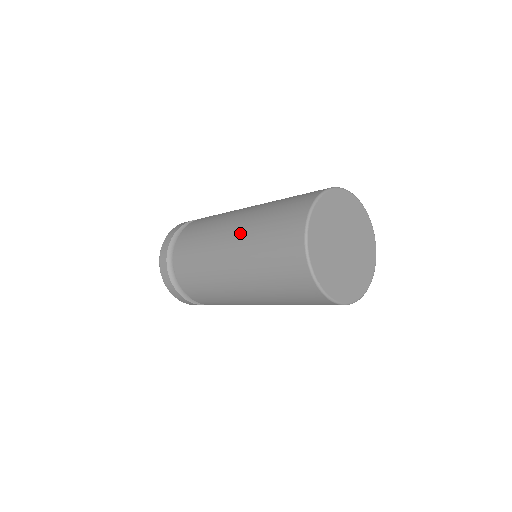
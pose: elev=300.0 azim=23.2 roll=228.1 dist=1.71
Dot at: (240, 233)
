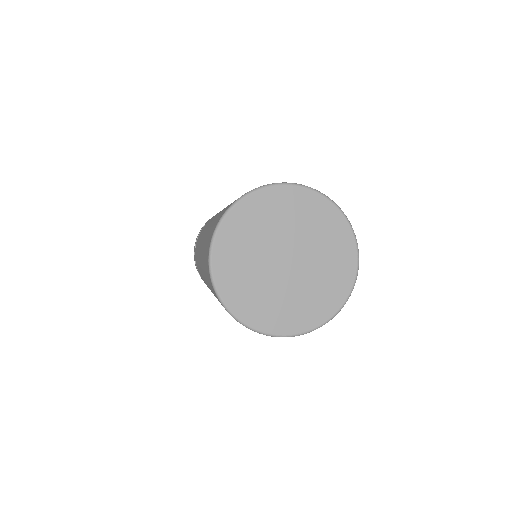
Dot at: occluded
